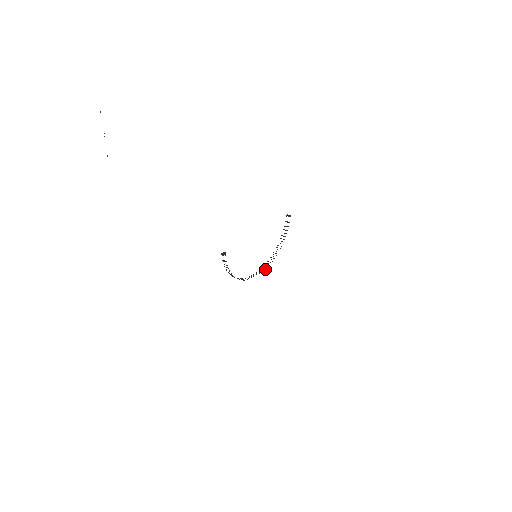
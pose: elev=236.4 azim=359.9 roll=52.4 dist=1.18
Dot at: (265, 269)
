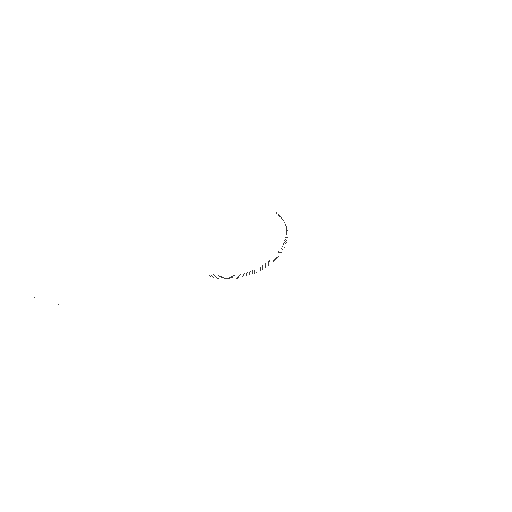
Dot at: (278, 256)
